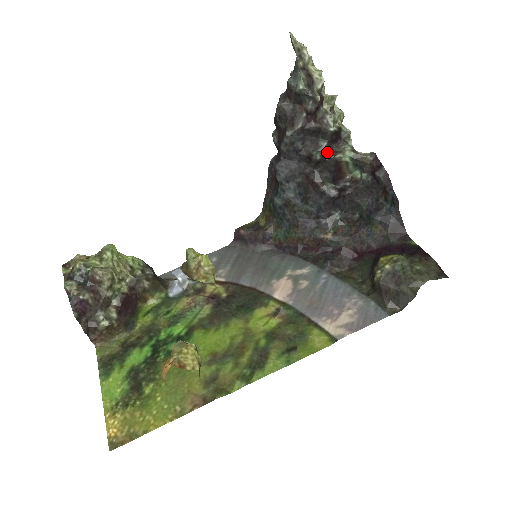
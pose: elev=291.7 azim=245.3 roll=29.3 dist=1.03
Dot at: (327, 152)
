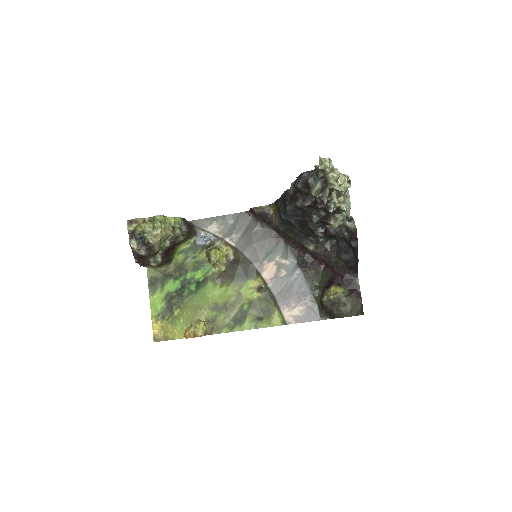
Dot at: (324, 218)
